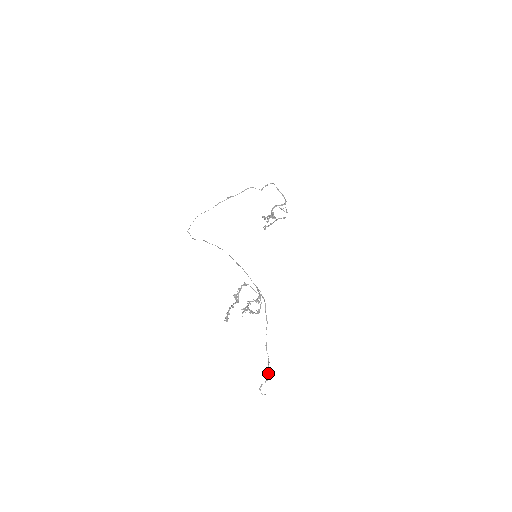
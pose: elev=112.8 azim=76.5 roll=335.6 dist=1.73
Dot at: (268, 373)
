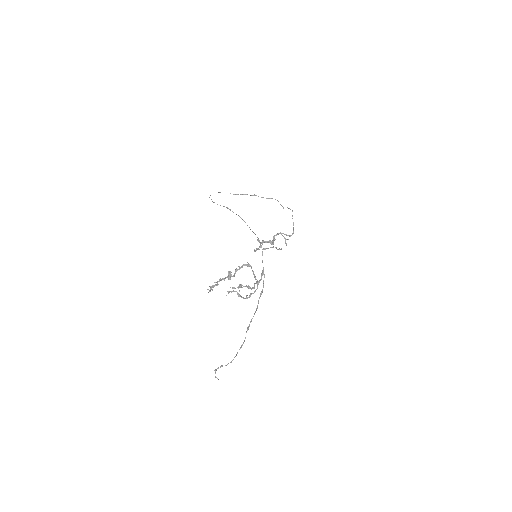
Dot at: (235, 356)
